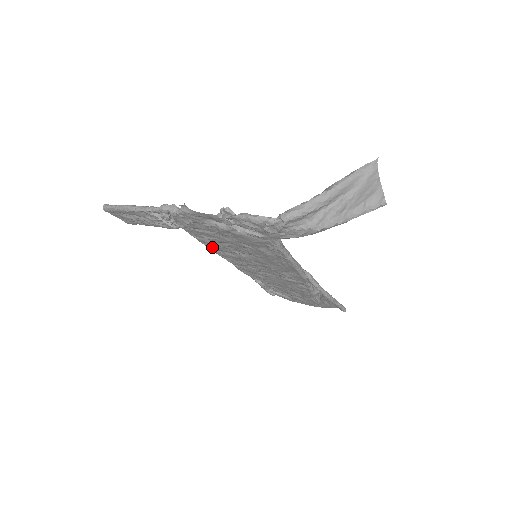
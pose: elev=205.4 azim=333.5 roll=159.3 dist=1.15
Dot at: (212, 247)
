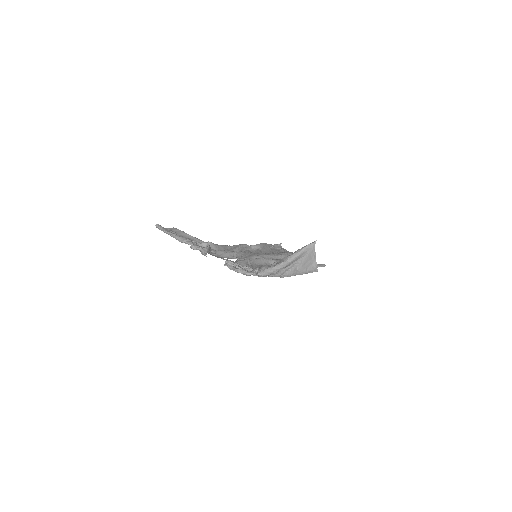
Dot at: (228, 250)
